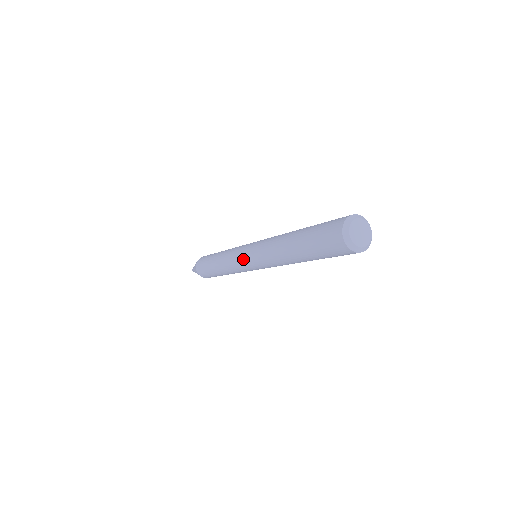
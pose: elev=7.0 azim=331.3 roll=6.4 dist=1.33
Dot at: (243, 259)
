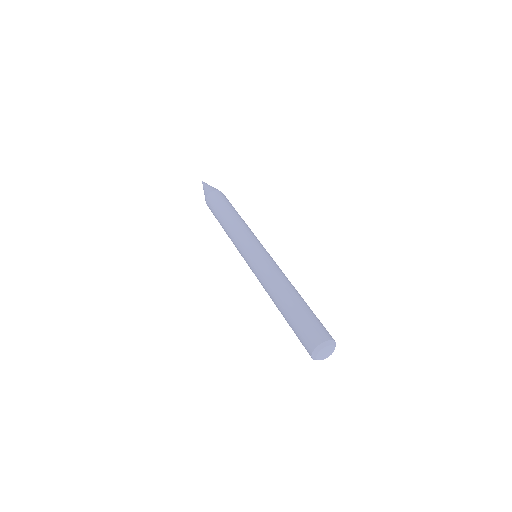
Dot at: occluded
